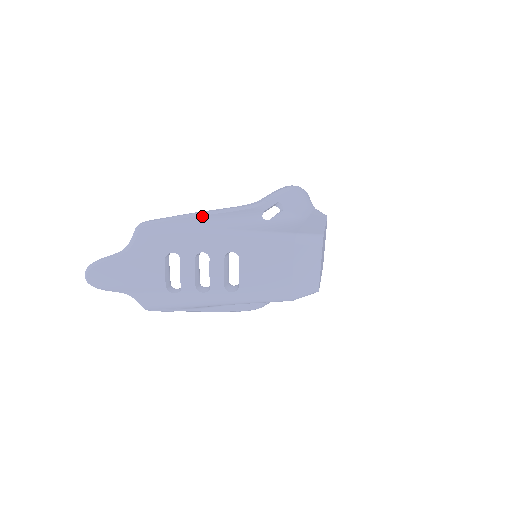
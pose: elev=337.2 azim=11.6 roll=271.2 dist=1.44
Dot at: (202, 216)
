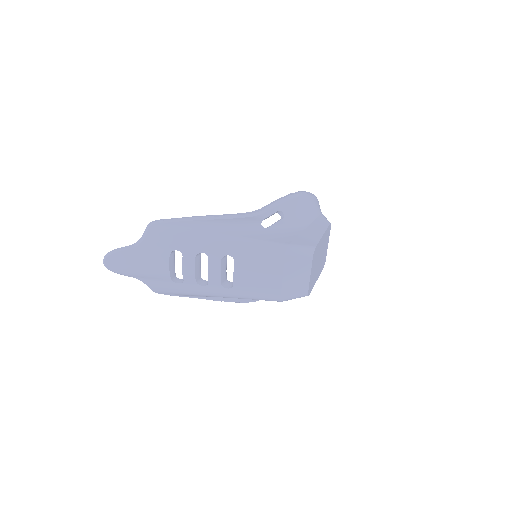
Dot at: (205, 220)
